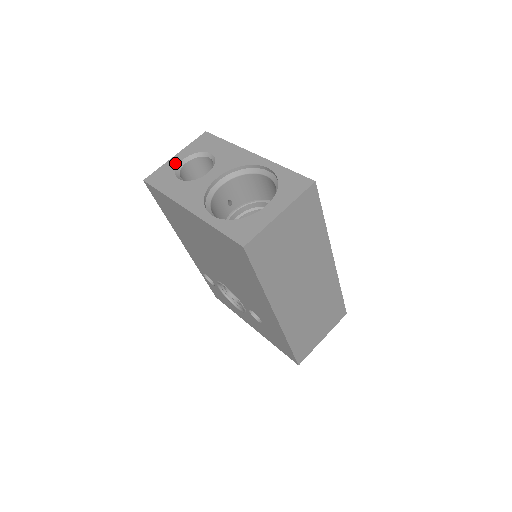
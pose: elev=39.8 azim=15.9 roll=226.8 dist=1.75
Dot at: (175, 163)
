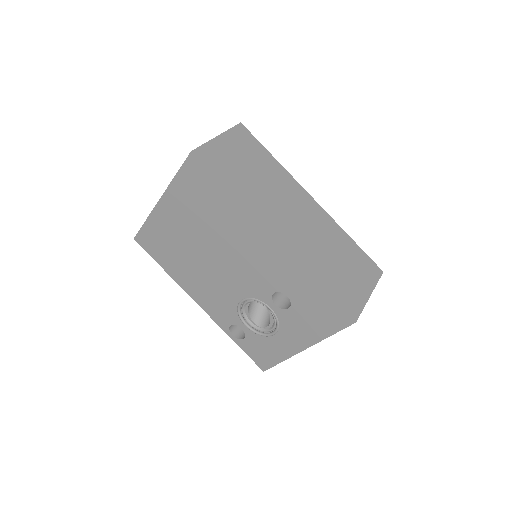
Dot at: occluded
